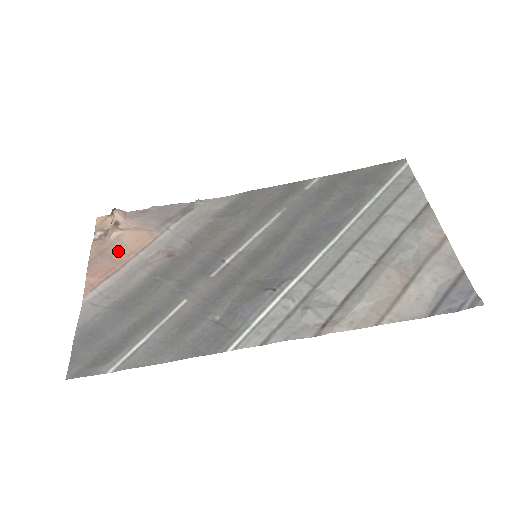
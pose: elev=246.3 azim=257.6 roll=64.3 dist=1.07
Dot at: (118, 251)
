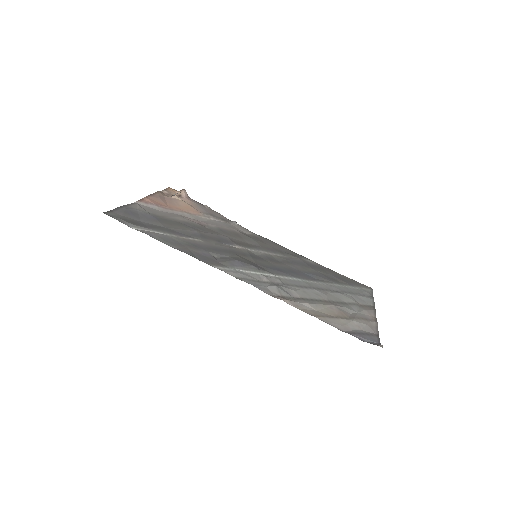
Dot at: (172, 203)
